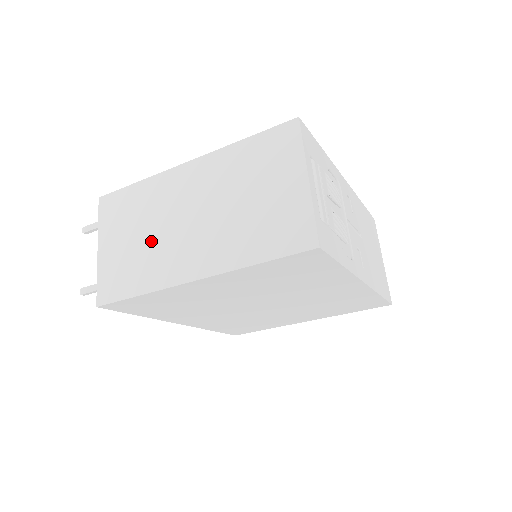
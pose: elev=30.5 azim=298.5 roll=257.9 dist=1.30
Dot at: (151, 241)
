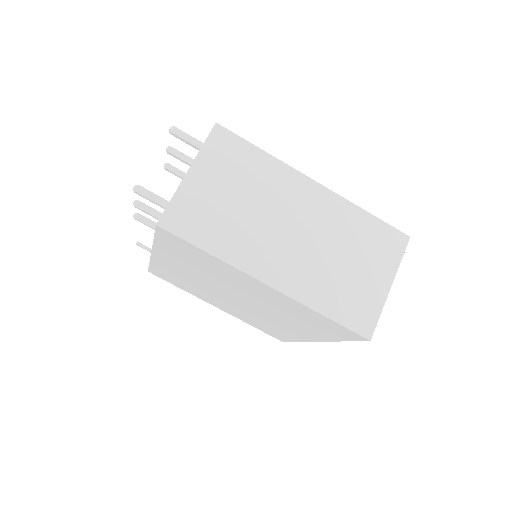
Dot at: (248, 216)
